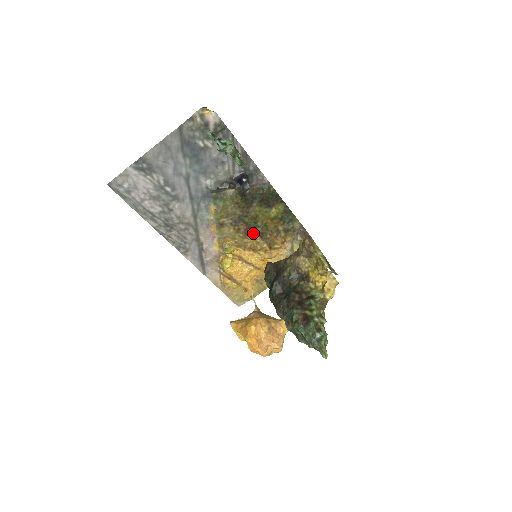
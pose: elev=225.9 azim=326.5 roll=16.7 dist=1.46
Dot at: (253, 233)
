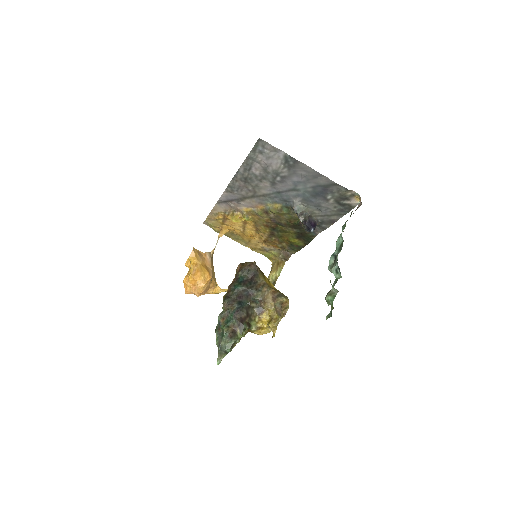
Dot at: (271, 230)
